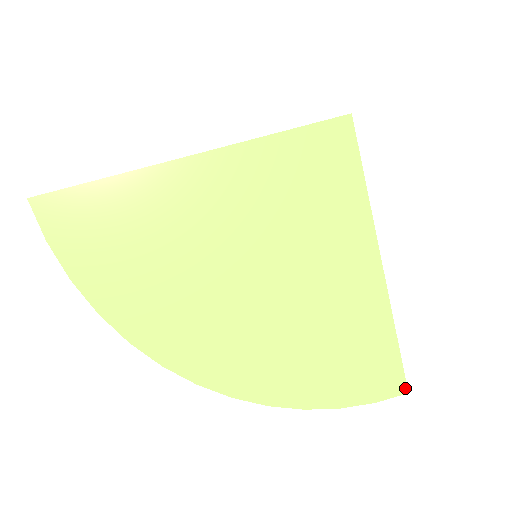
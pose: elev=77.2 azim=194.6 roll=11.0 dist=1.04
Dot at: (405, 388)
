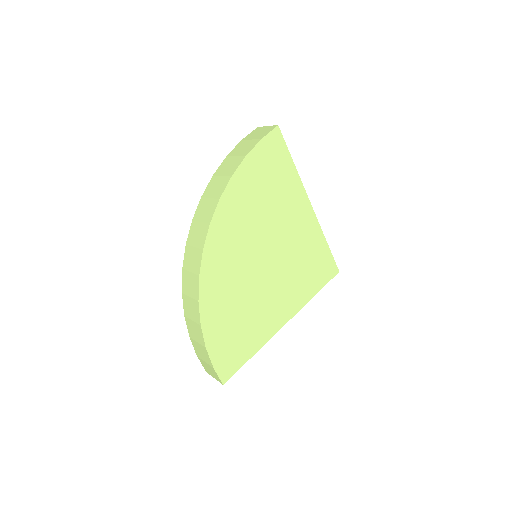
Dot at: (226, 381)
